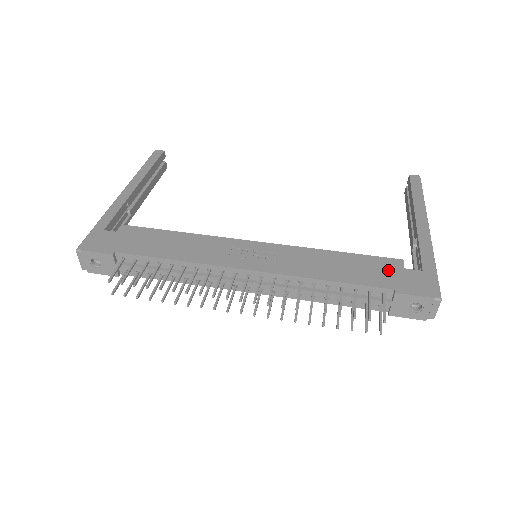
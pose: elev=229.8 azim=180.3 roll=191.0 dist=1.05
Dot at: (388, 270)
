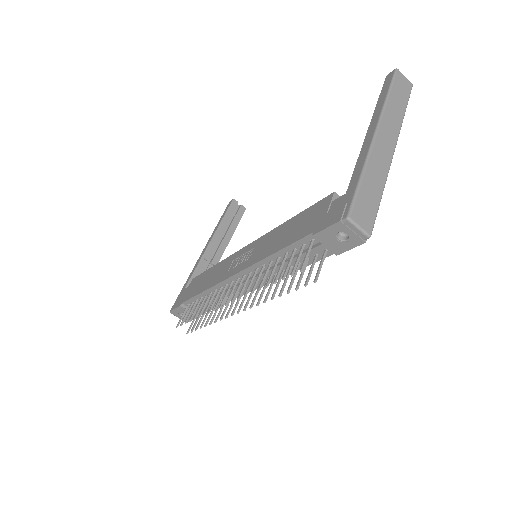
Dot at: (317, 213)
